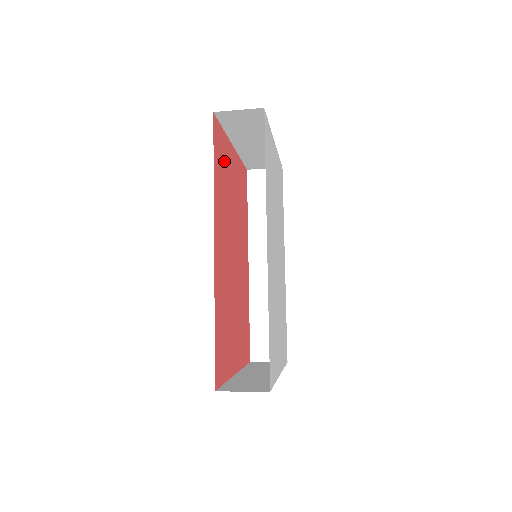
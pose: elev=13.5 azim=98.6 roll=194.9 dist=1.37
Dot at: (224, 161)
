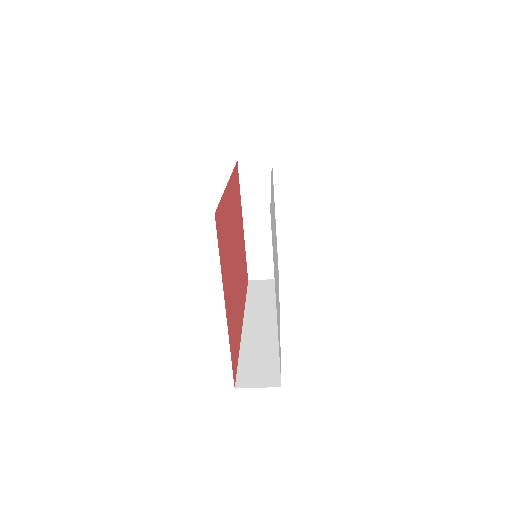
Dot at: (238, 199)
